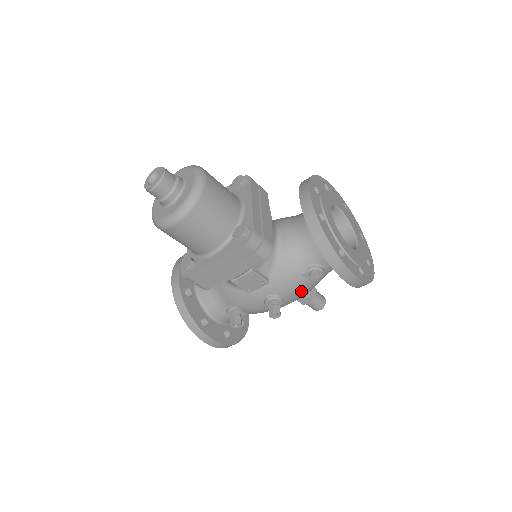
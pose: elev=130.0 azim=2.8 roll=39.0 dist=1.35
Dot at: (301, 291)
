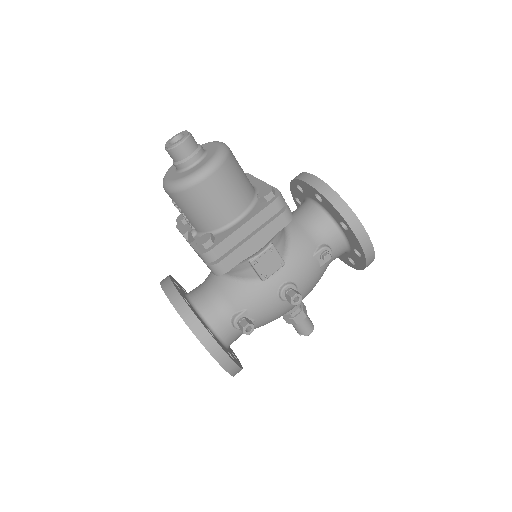
Dot at: (312, 279)
